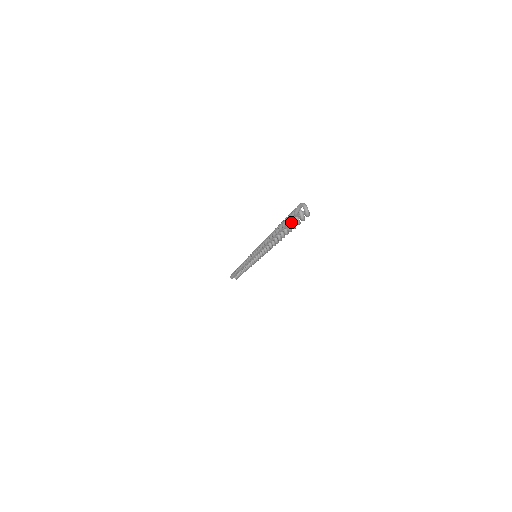
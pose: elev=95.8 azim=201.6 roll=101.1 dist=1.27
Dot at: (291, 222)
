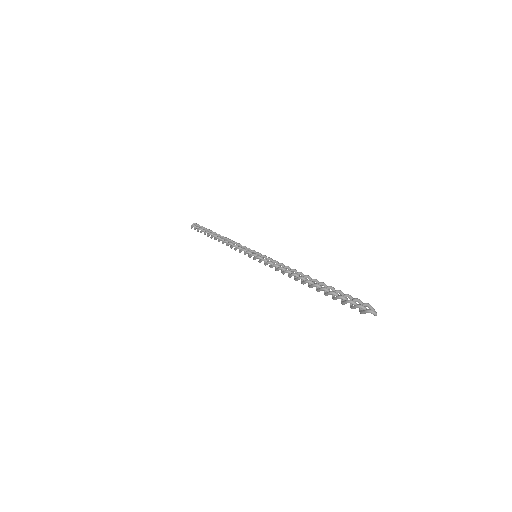
Dot at: (345, 301)
